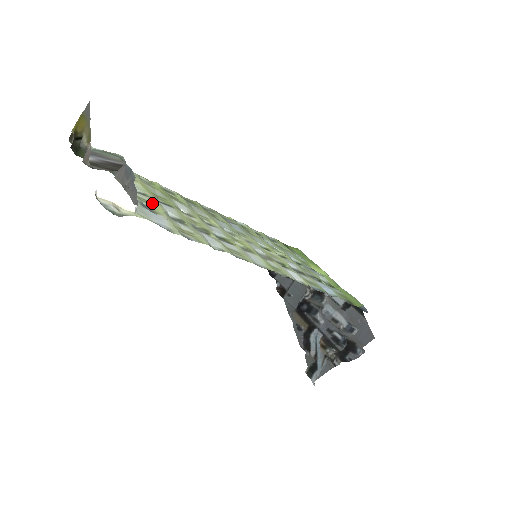
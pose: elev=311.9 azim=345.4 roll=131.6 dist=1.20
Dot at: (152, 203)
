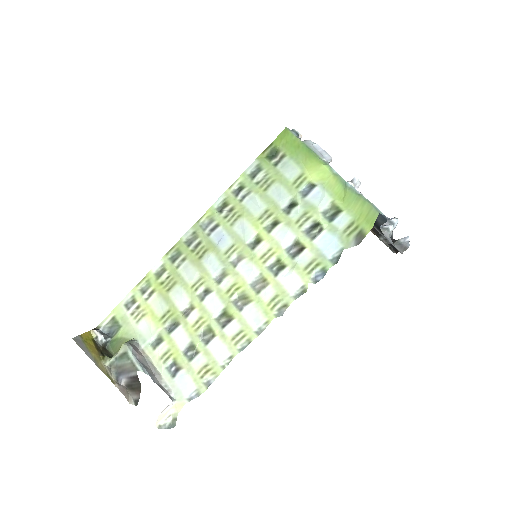
Dot at: (170, 350)
